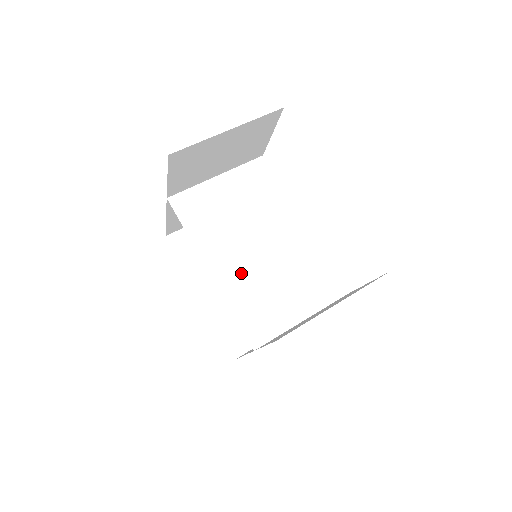
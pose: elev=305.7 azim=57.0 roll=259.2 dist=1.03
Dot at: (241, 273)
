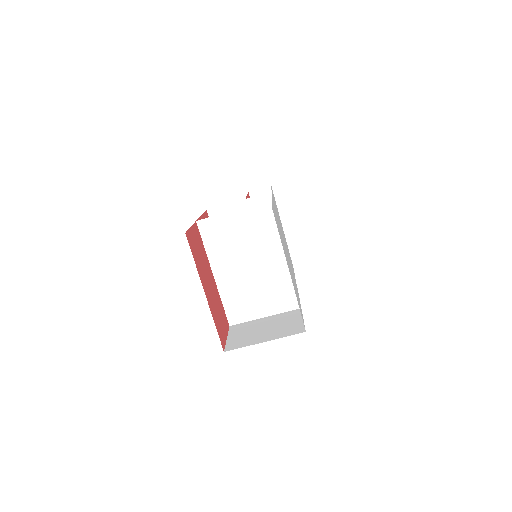
Dot at: (233, 280)
